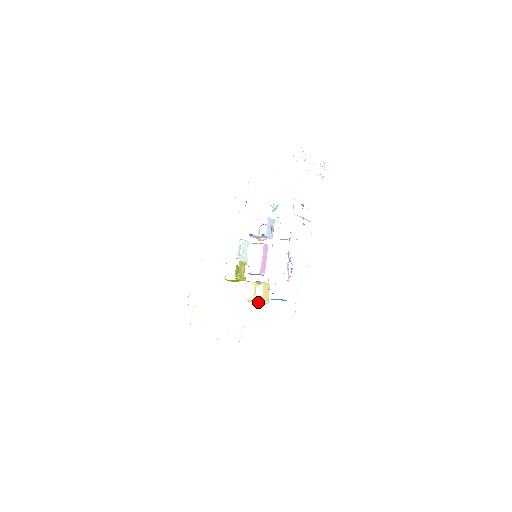
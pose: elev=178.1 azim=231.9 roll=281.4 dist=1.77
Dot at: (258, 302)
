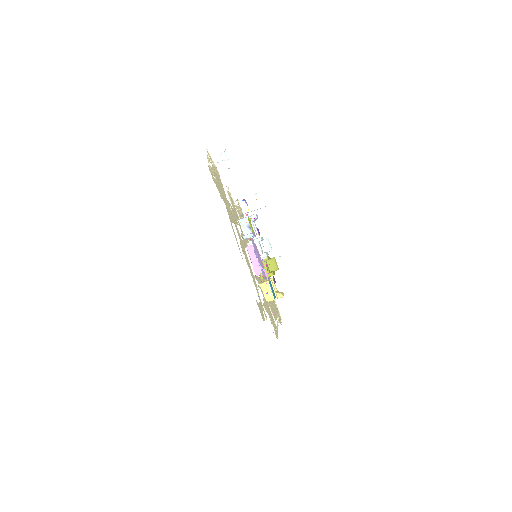
Dot at: occluded
